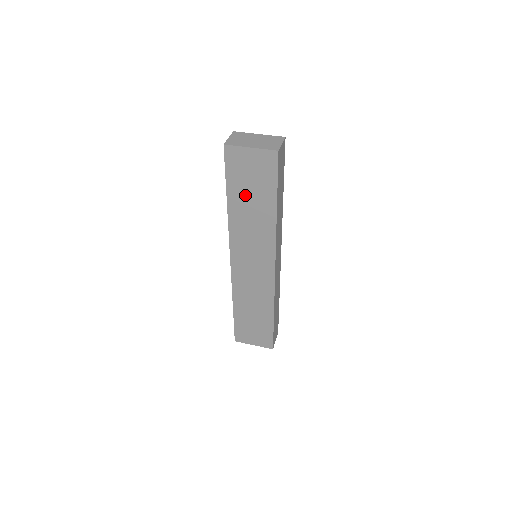
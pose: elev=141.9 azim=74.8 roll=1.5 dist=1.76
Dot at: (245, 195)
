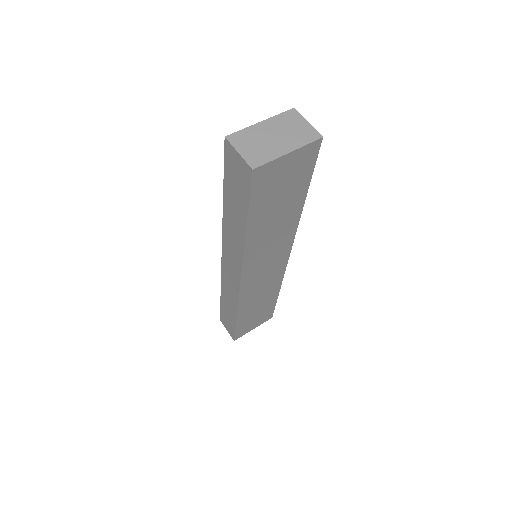
Dot at: (270, 210)
